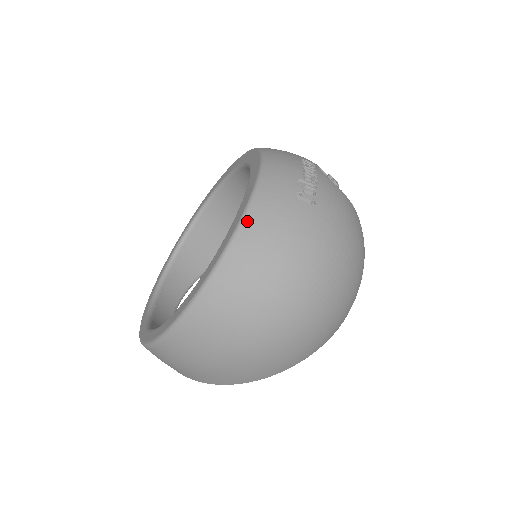
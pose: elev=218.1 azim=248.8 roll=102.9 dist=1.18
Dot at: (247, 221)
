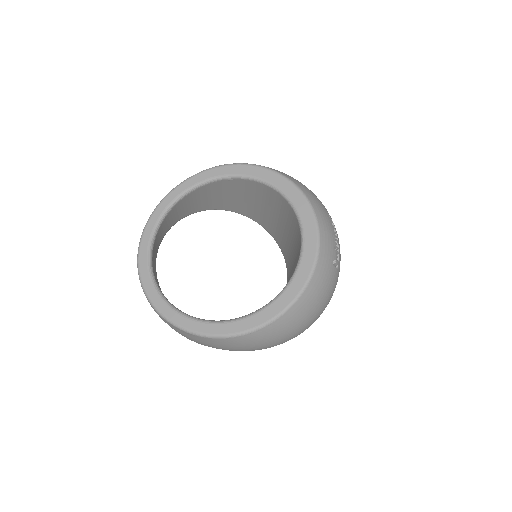
Dot at: (310, 285)
